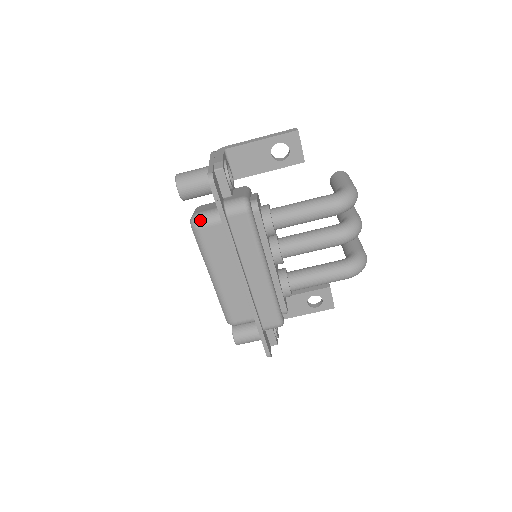
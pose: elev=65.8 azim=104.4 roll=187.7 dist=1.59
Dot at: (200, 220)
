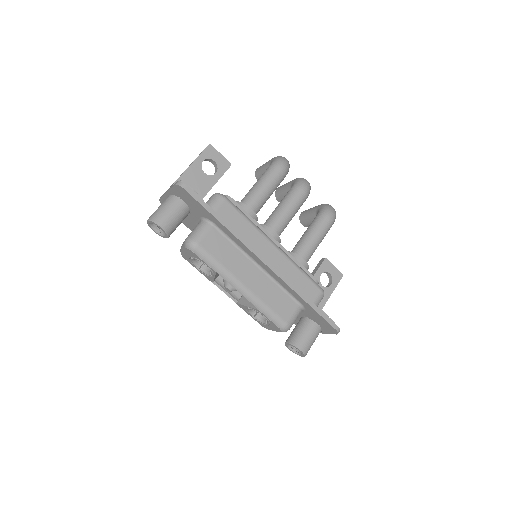
Dot at: (194, 237)
